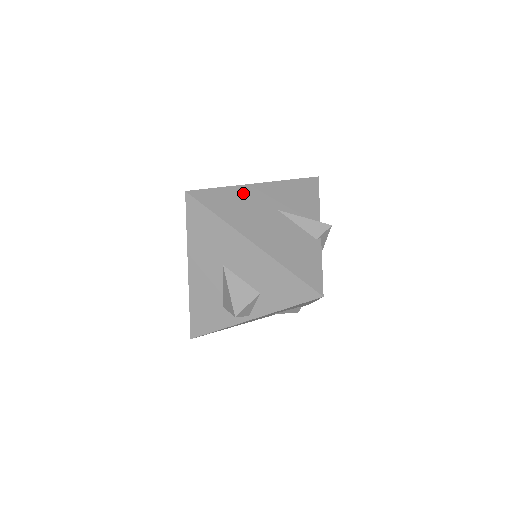
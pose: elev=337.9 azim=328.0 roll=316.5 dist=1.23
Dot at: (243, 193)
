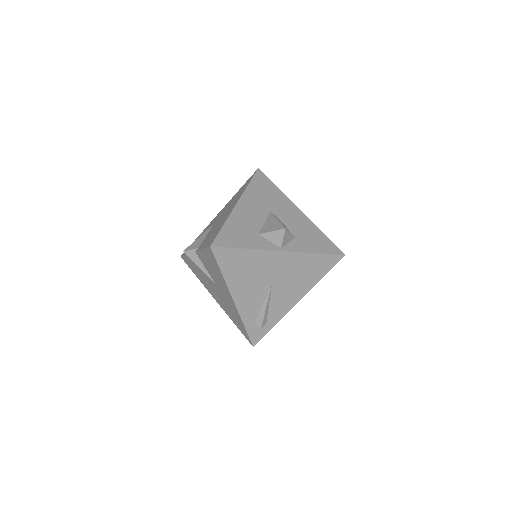
Dot at: occluded
